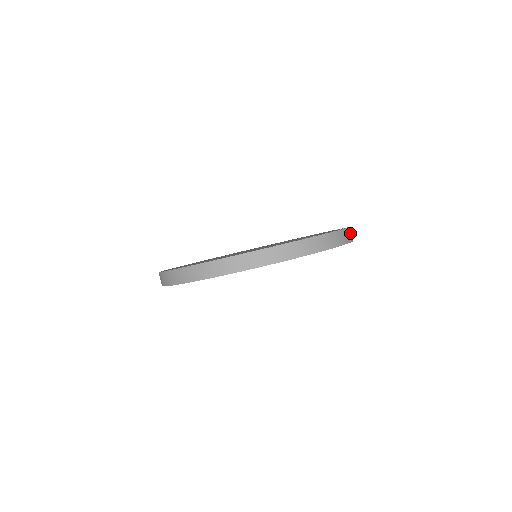
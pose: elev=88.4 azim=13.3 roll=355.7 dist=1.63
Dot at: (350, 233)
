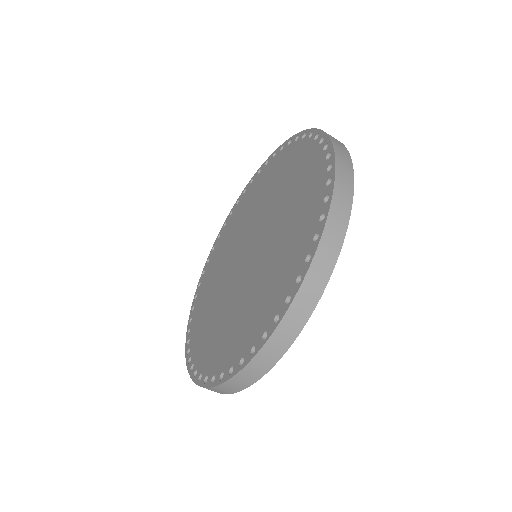
Dot at: (341, 188)
